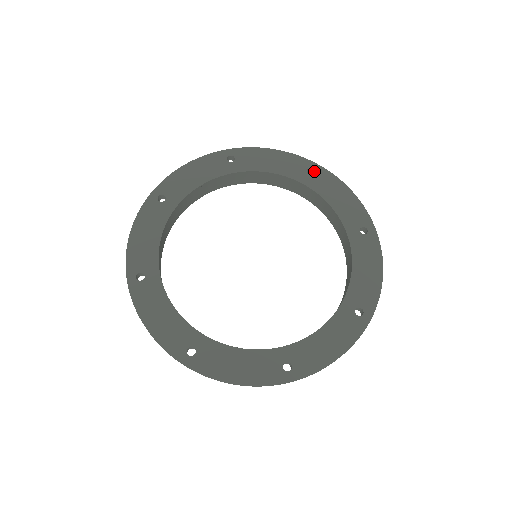
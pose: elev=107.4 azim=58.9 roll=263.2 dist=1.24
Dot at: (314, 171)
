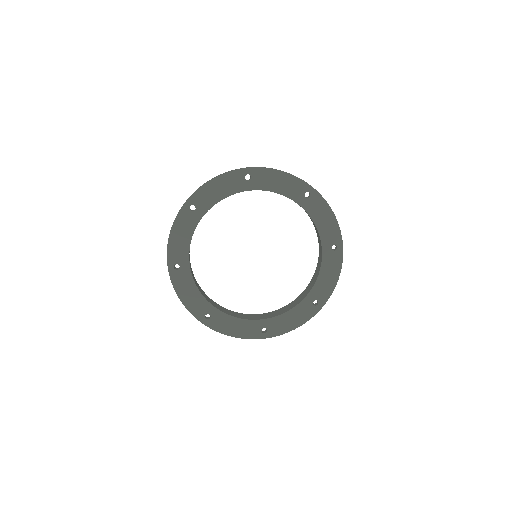
Dot at: (250, 175)
